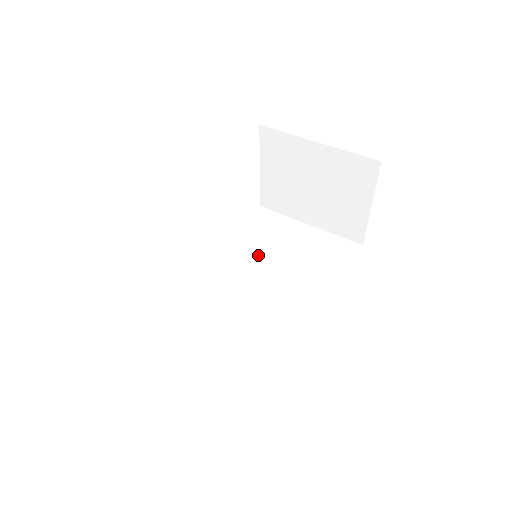
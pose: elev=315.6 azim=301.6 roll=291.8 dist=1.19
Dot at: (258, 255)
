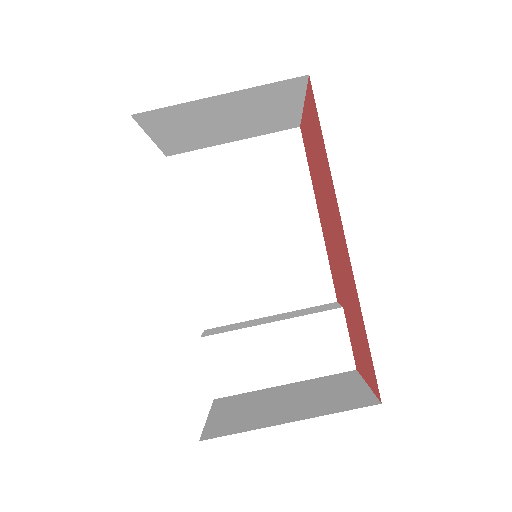
Dot at: (220, 217)
